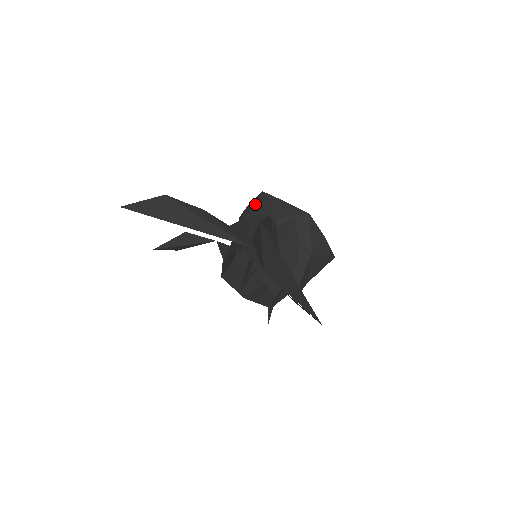
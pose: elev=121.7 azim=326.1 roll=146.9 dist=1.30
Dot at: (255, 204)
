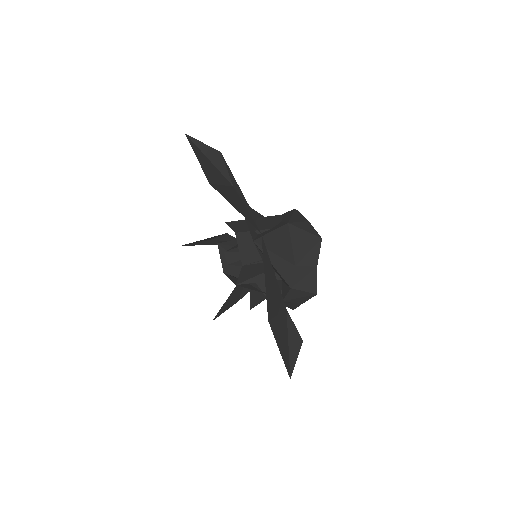
Dot at: occluded
